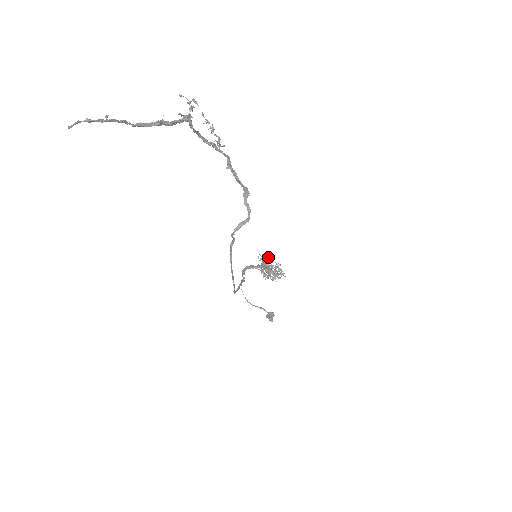
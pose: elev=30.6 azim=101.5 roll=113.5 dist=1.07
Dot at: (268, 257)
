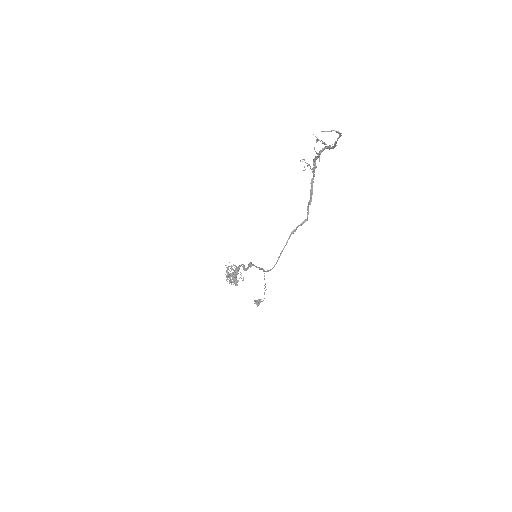
Dot at: (235, 266)
